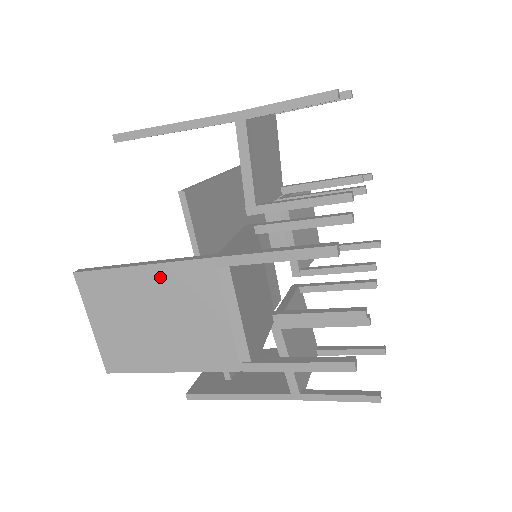
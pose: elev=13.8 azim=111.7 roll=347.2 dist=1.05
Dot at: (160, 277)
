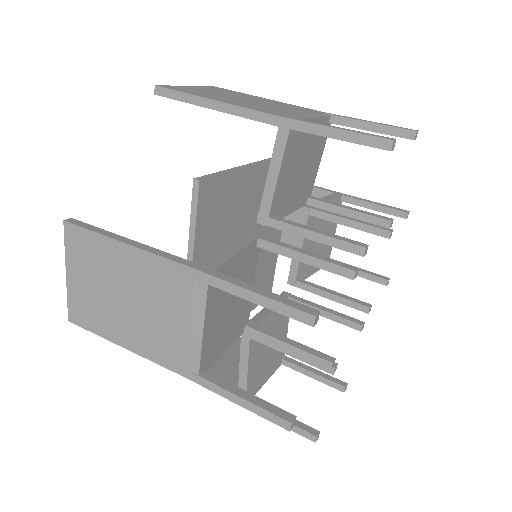
Dot at: occluded
